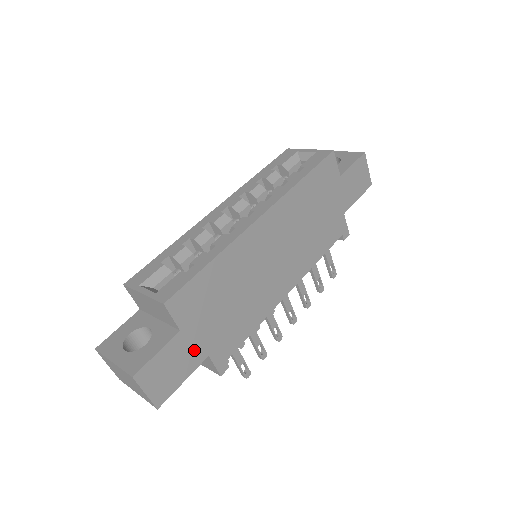
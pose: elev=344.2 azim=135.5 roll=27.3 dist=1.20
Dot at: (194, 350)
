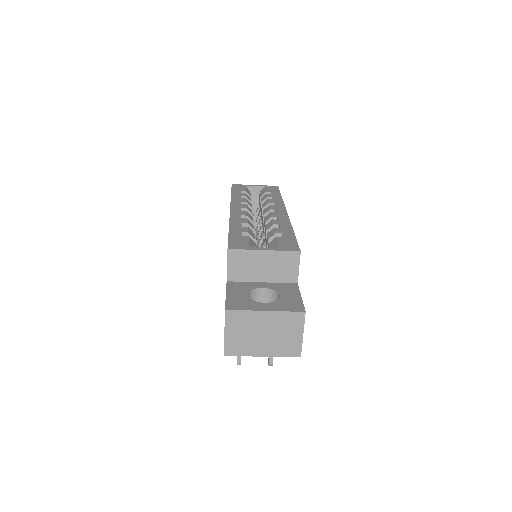
Dot at: occluded
